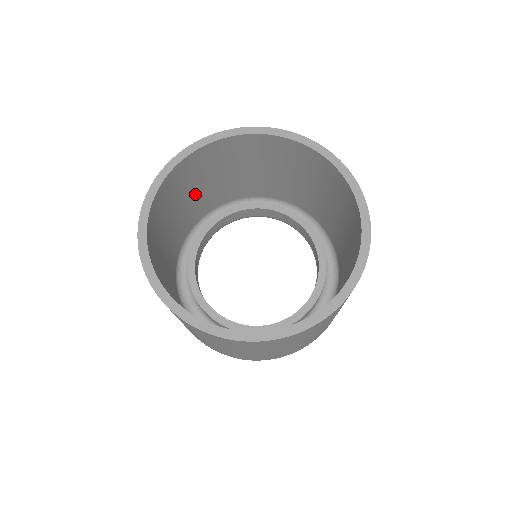
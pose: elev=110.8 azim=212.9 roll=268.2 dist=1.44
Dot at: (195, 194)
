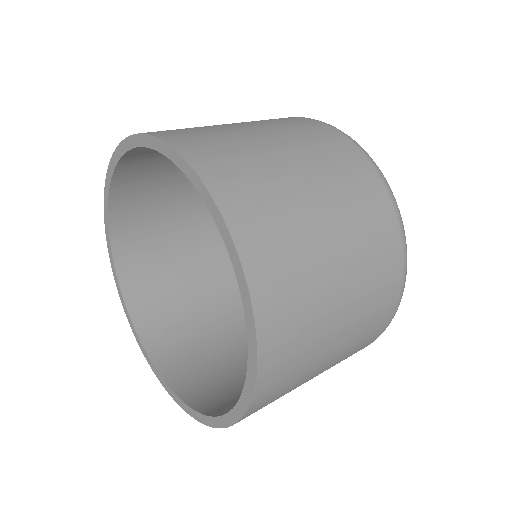
Dot at: occluded
